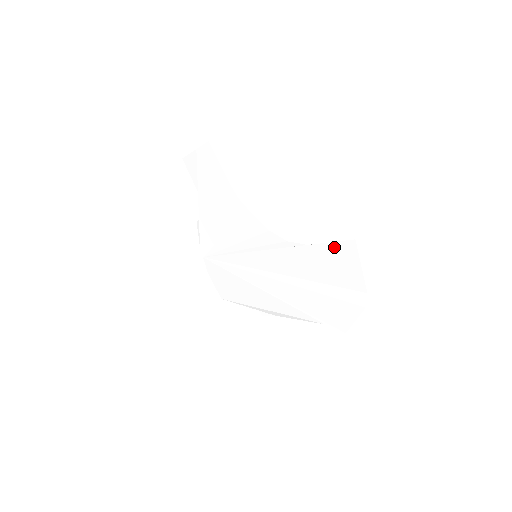
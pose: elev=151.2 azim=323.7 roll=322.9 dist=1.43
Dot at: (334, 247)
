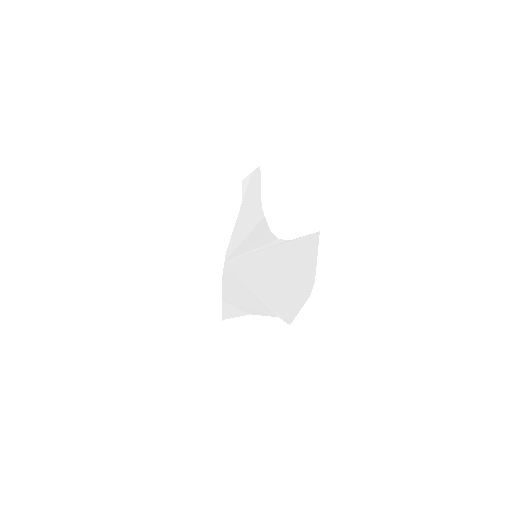
Dot at: (305, 240)
